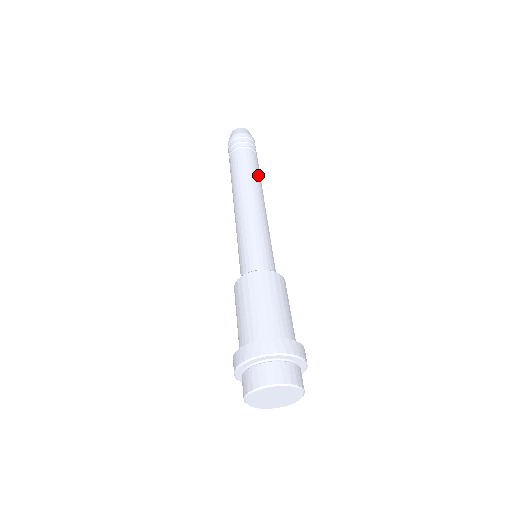
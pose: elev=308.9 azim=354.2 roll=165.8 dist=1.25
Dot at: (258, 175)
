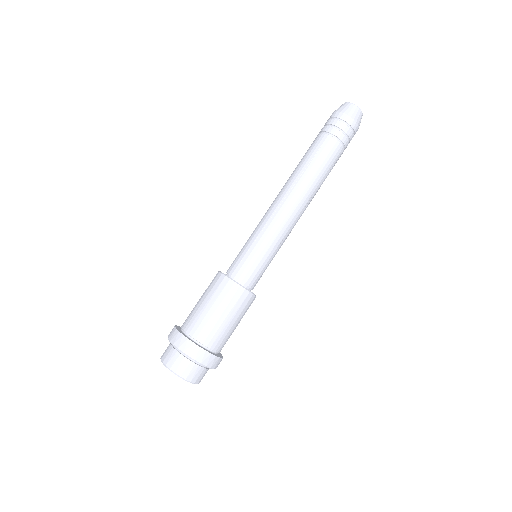
Dot at: (319, 175)
